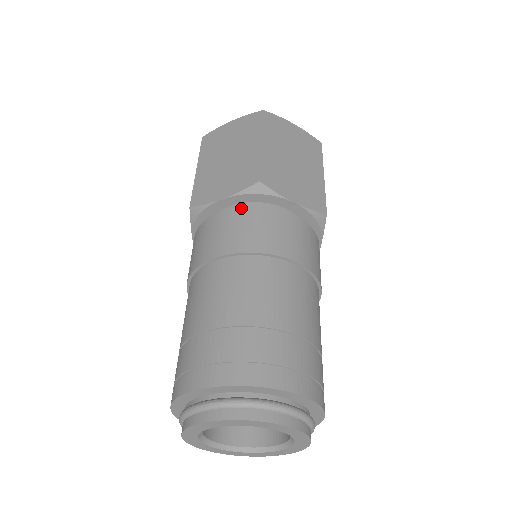
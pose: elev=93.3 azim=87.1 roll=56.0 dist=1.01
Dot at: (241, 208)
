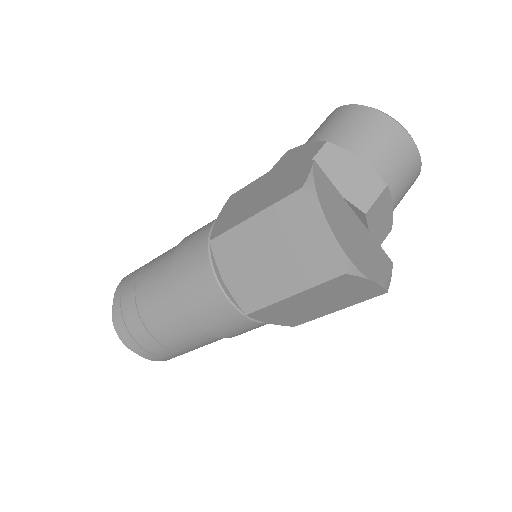
Dot at: (224, 300)
